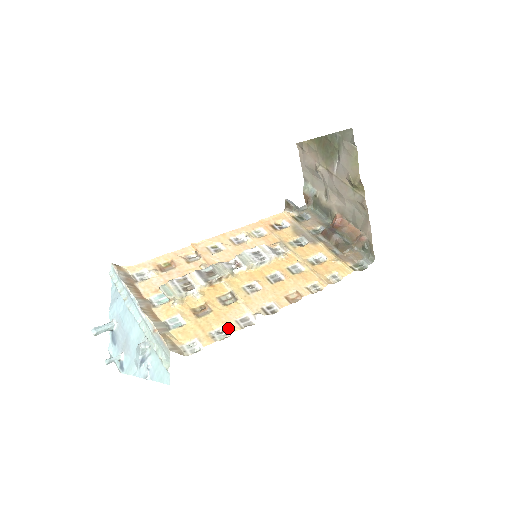
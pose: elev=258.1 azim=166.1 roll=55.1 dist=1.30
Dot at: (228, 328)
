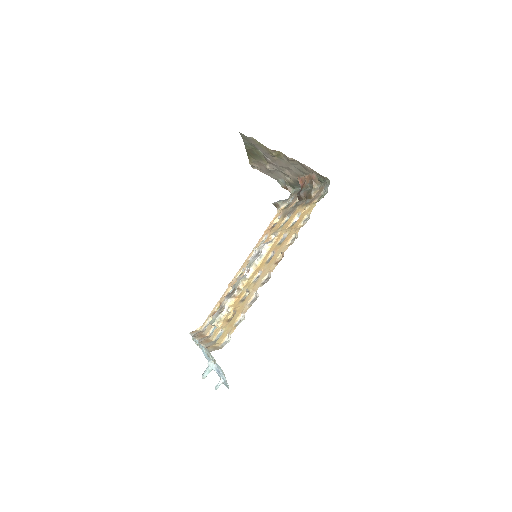
Dot at: (243, 313)
